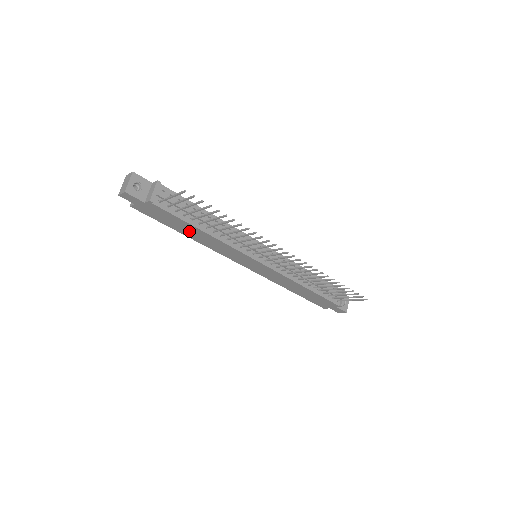
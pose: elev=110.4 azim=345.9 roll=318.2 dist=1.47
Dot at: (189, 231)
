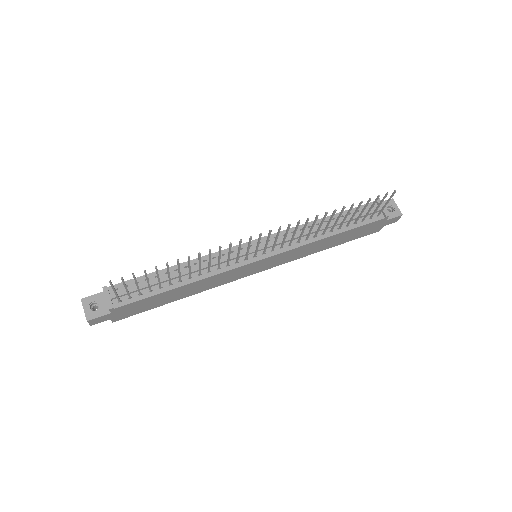
Dot at: (174, 295)
